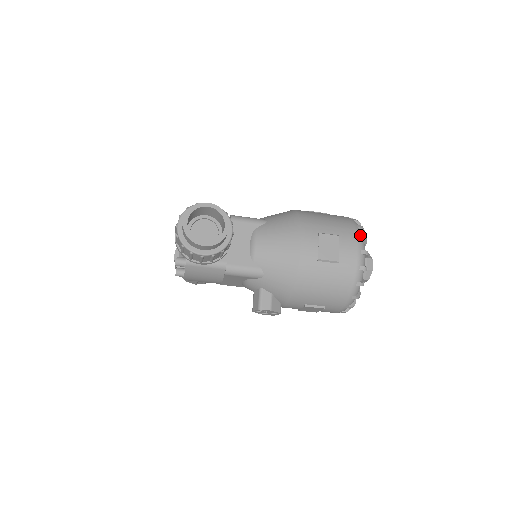
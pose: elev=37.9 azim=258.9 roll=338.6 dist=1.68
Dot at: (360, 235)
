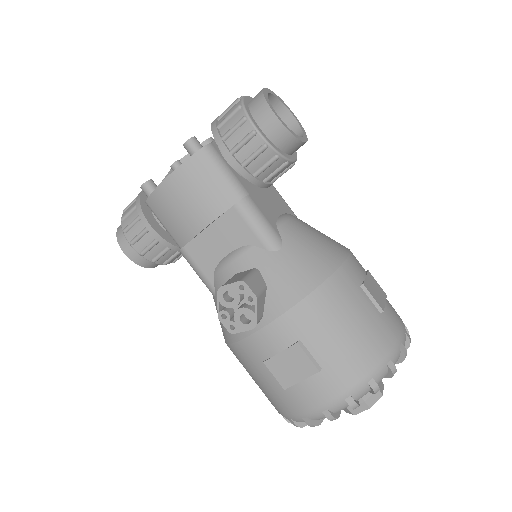
Dot at: occluded
